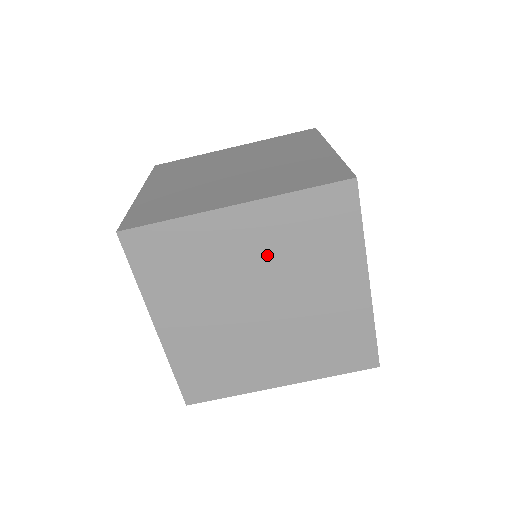
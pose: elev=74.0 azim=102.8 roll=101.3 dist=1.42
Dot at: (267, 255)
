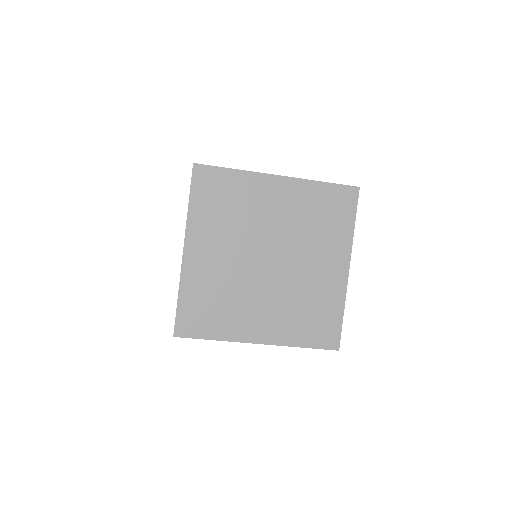
Dot at: occluded
